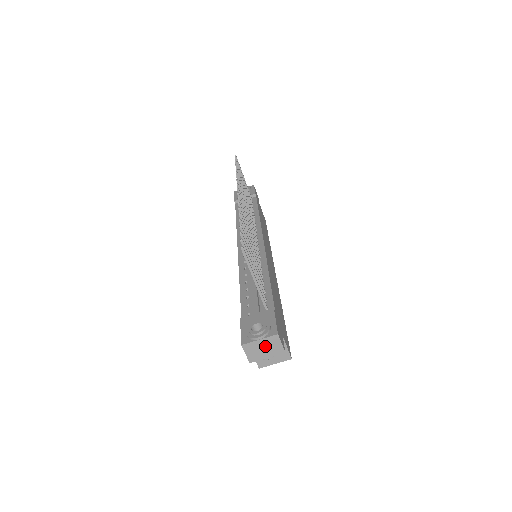
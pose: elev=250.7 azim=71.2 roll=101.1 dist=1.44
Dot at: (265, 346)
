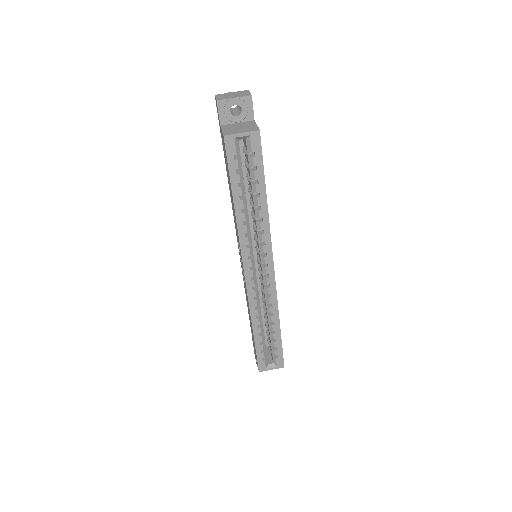
Dot at: (235, 94)
